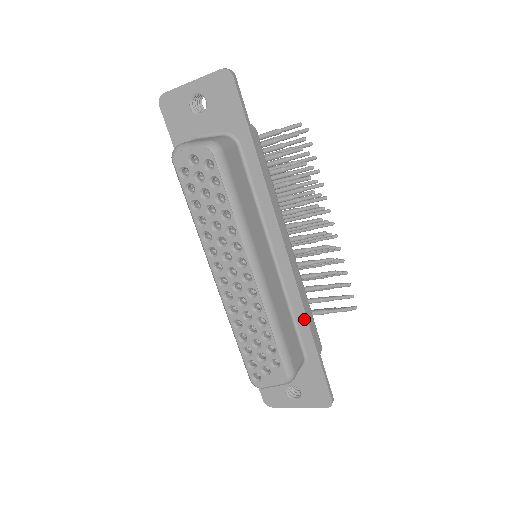
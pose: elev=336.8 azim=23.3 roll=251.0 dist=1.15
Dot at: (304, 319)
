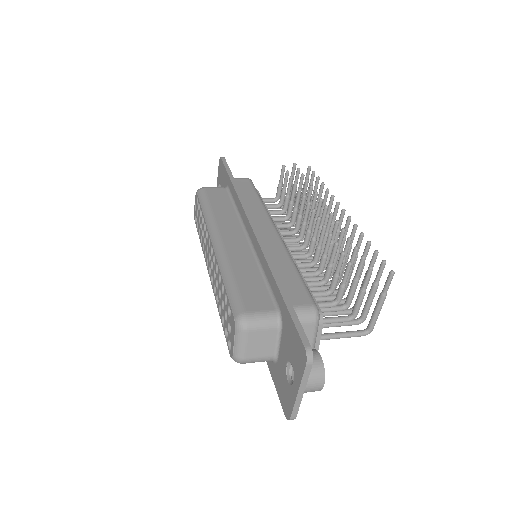
Dot at: (268, 269)
